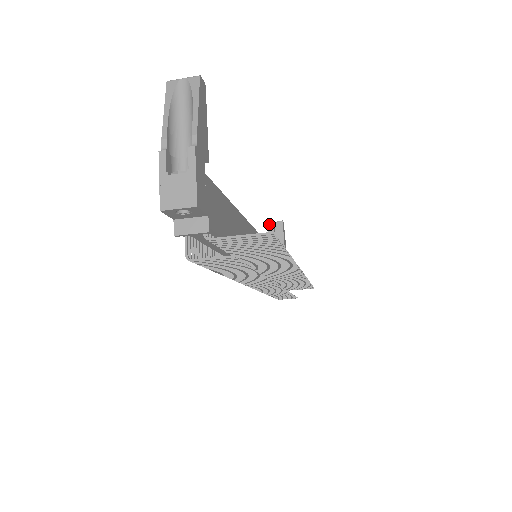
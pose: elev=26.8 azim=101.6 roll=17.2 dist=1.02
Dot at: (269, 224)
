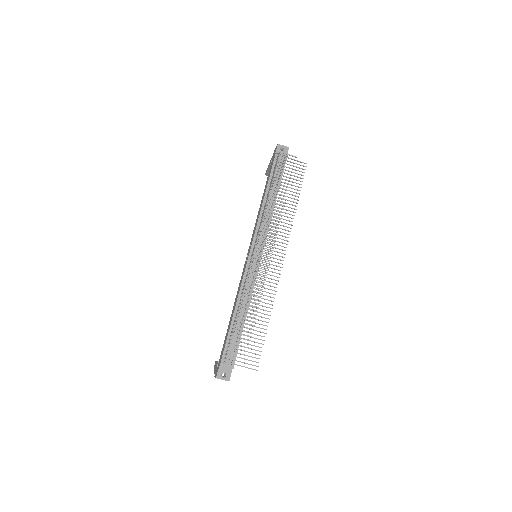
Dot at: occluded
